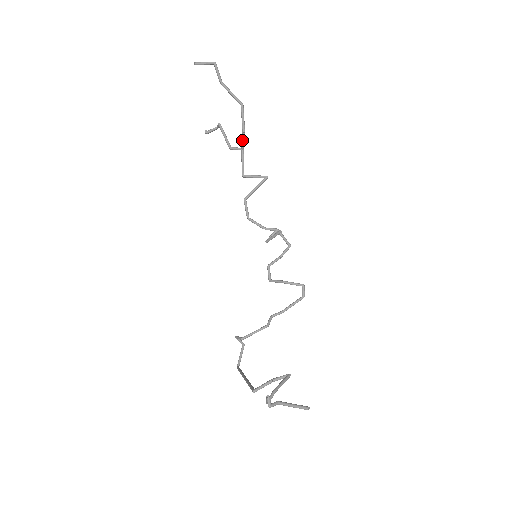
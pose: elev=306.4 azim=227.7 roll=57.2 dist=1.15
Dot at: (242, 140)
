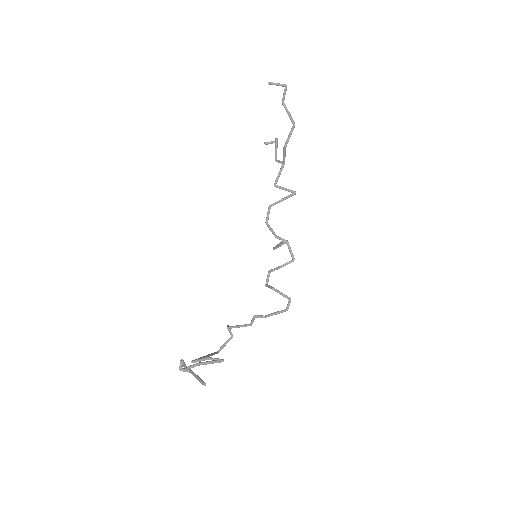
Dot at: (283, 154)
